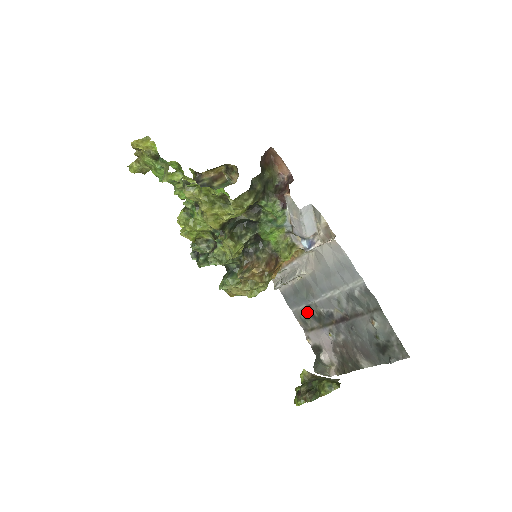
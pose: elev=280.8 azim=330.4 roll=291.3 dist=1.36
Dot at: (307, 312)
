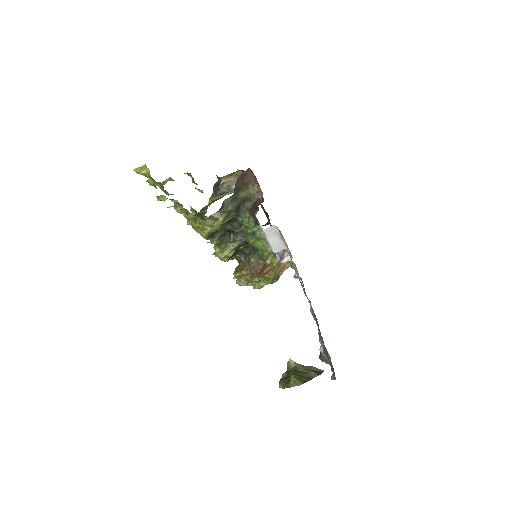
Dot at: occluded
